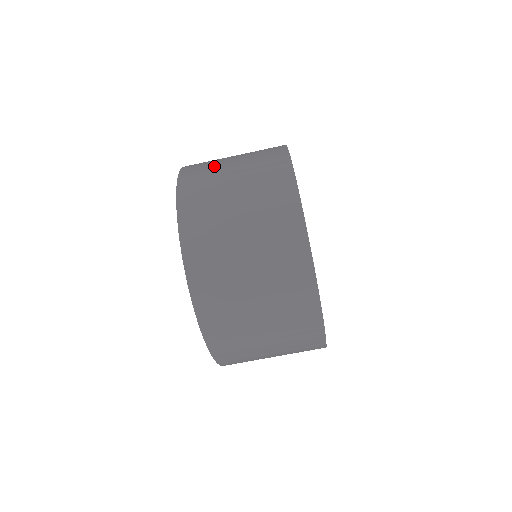
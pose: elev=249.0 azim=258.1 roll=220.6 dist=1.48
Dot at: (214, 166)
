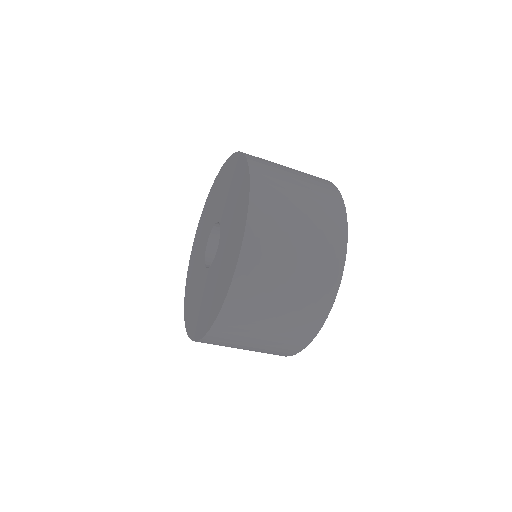
Dot at: (284, 198)
